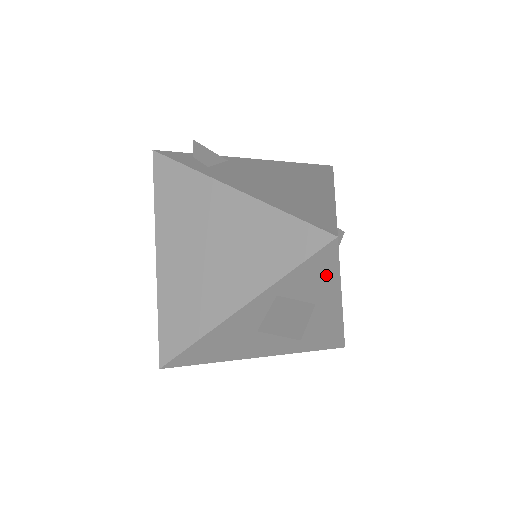
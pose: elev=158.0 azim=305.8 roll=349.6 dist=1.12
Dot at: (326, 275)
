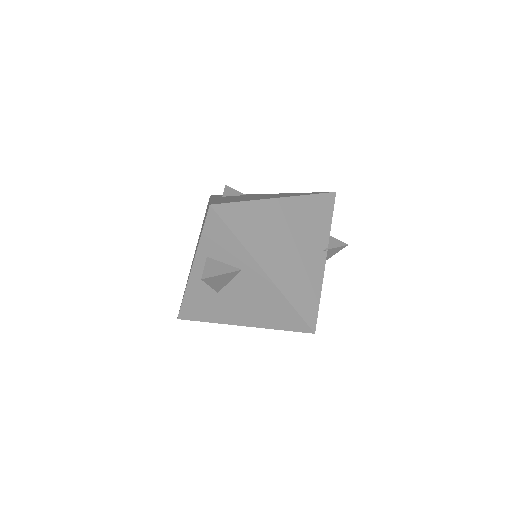
Dot at: (228, 240)
